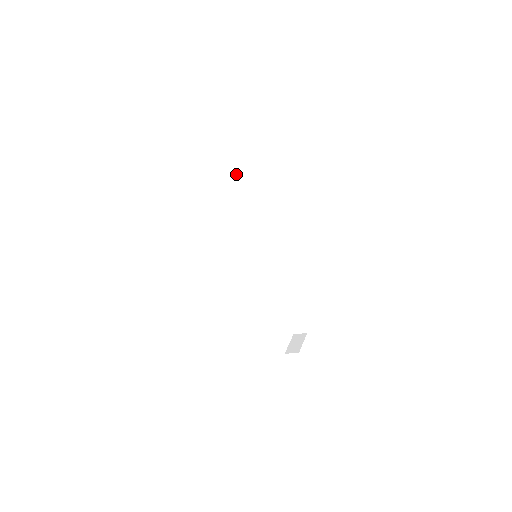
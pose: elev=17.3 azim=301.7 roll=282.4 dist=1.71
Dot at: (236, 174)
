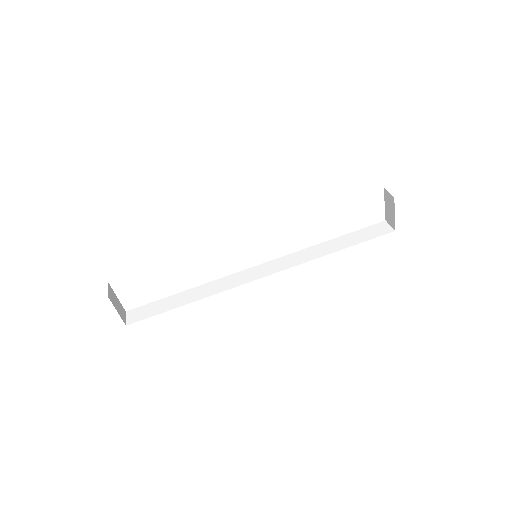
Dot at: occluded
